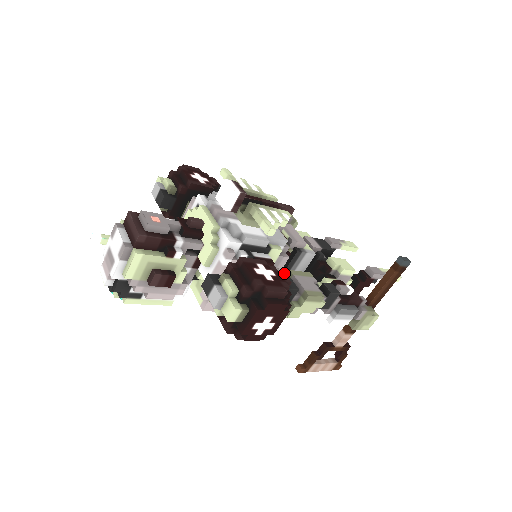
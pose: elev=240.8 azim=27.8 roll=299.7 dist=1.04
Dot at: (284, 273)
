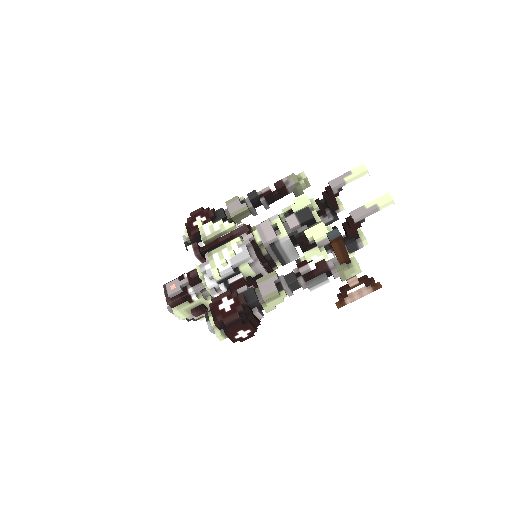
Dot at: (242, 295)
